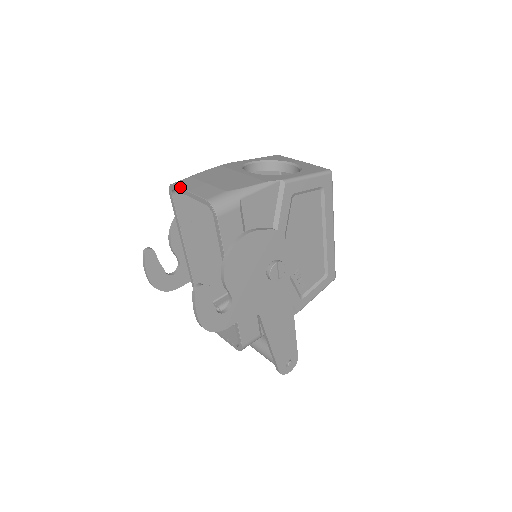
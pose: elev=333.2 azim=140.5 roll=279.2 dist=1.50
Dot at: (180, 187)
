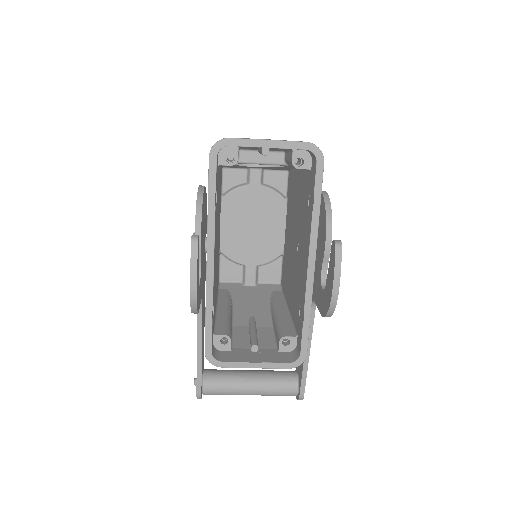
Dot at: occluded
